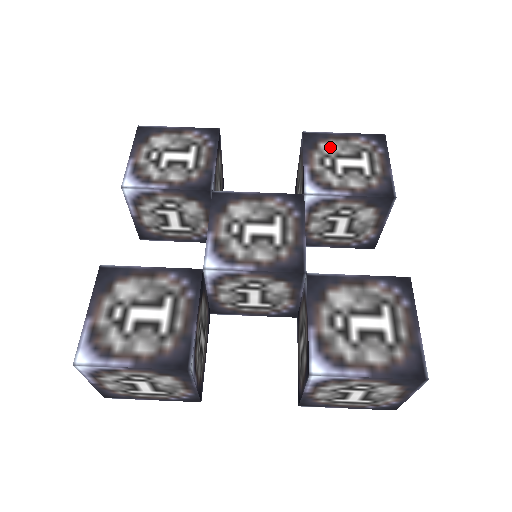
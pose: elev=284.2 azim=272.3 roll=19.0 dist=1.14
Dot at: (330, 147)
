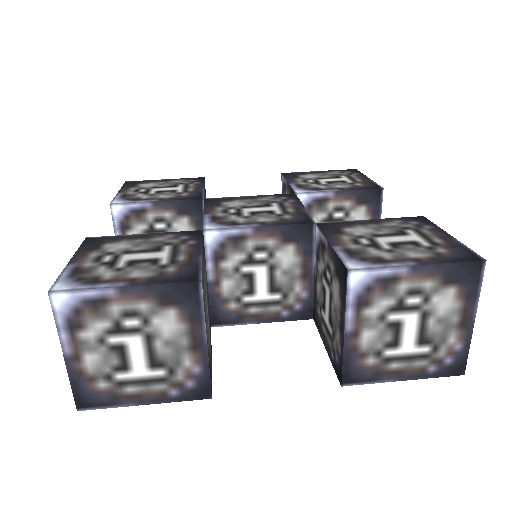
Dot at: (310, 176)
